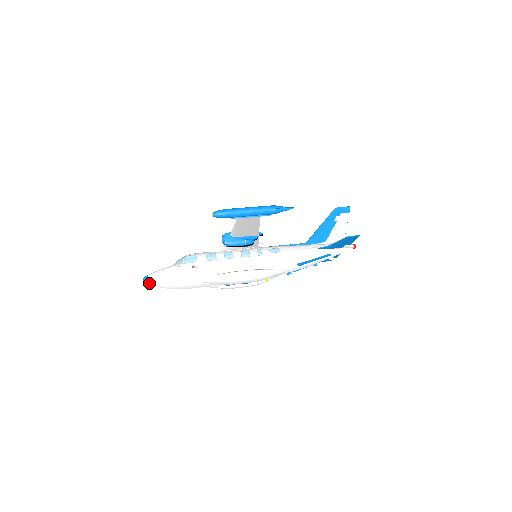
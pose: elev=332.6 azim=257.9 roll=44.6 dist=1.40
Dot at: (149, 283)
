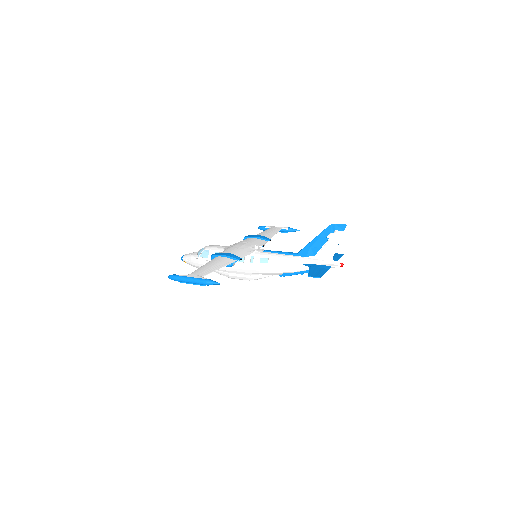
Dot at: occluded
